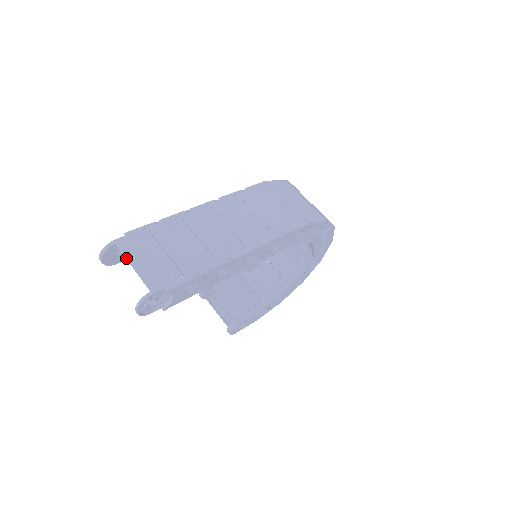
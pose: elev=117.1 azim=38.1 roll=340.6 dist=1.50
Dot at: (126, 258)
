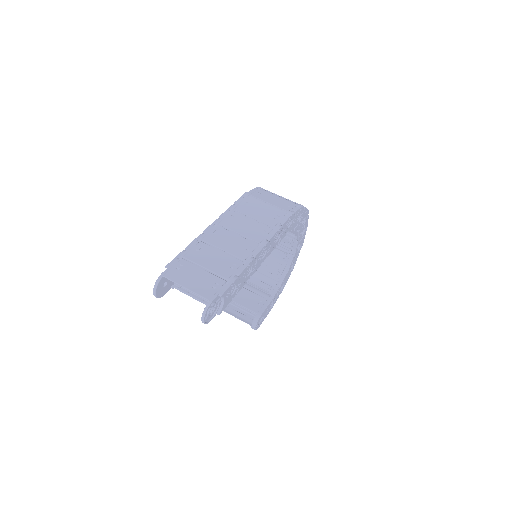
Dot at: occluded
